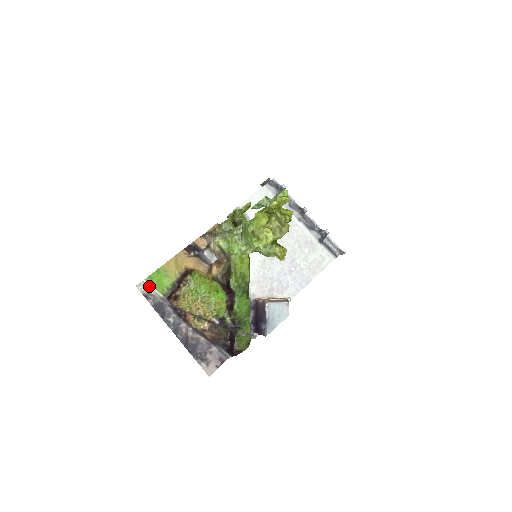
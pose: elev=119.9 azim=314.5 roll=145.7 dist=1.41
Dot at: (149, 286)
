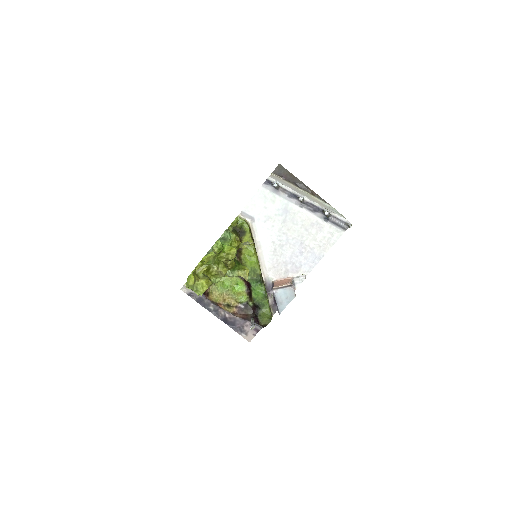
Dot at: occluded
